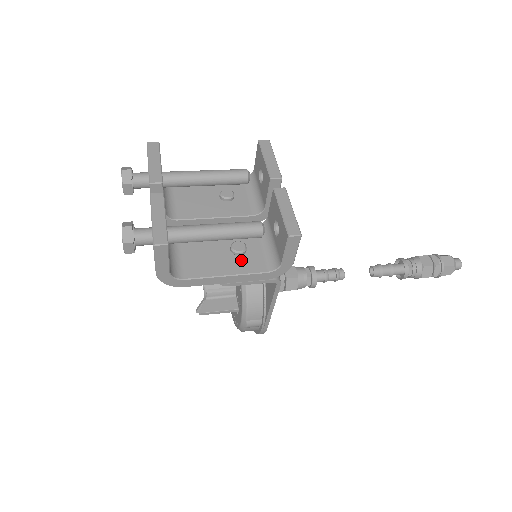
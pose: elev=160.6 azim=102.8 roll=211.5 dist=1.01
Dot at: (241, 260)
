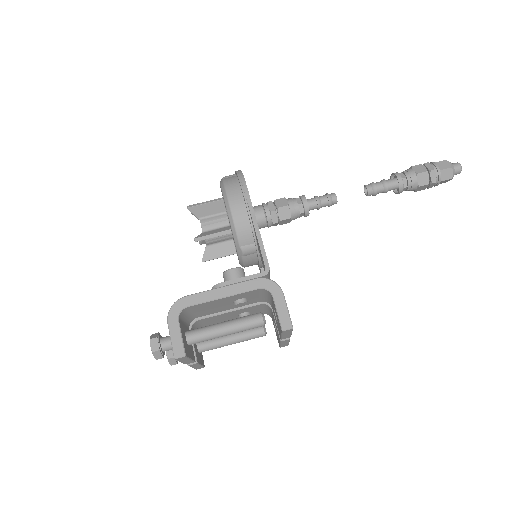
Dot at: occluded
